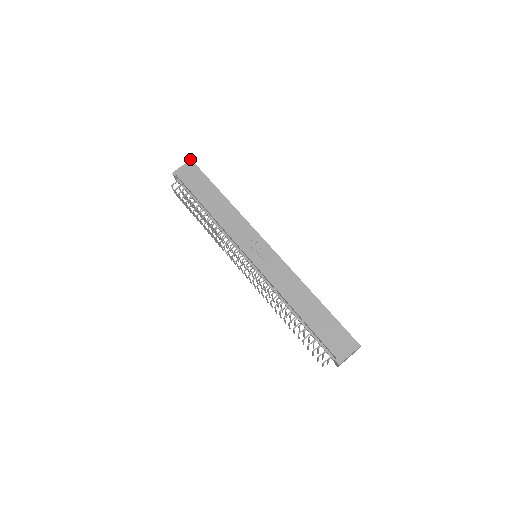
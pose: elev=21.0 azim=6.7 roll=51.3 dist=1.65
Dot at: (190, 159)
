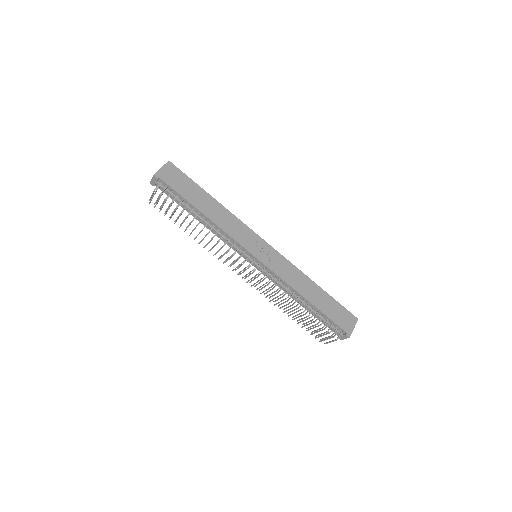
Dot at: occluded
